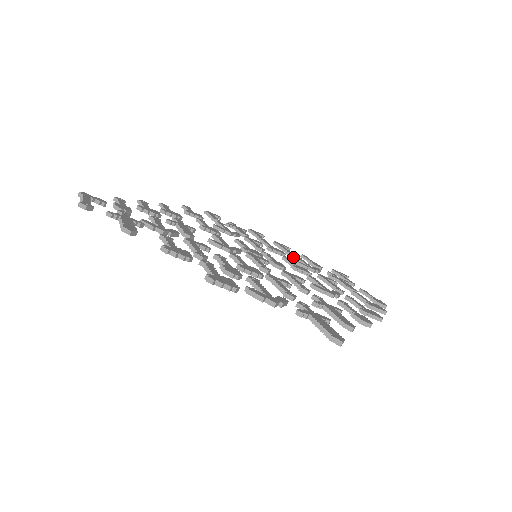
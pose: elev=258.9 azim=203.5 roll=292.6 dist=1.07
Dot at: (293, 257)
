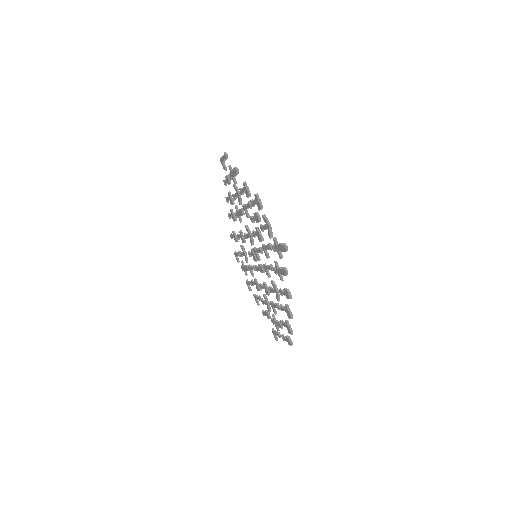
Dot at: (262, 298)
